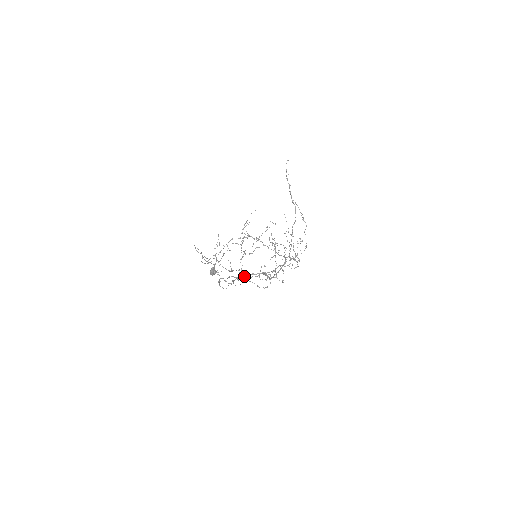
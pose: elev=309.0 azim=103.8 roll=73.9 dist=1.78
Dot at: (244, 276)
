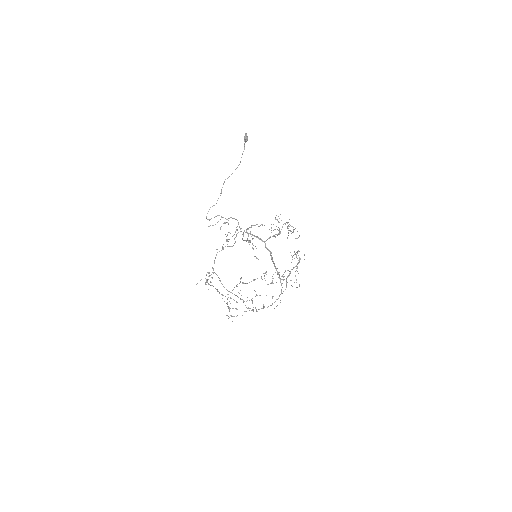
Dot at: (235, 295)
